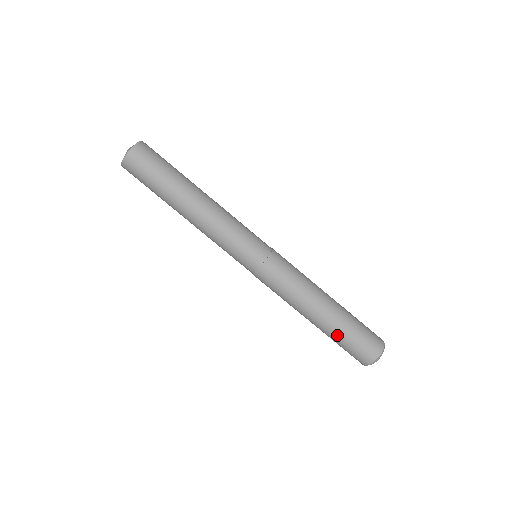
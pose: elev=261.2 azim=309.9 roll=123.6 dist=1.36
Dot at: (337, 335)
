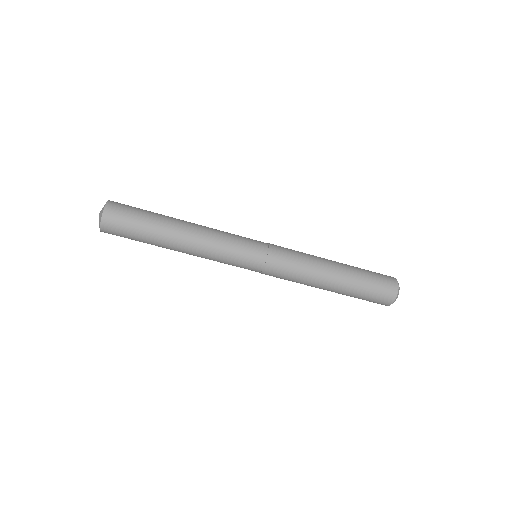
Dot at: occluded
